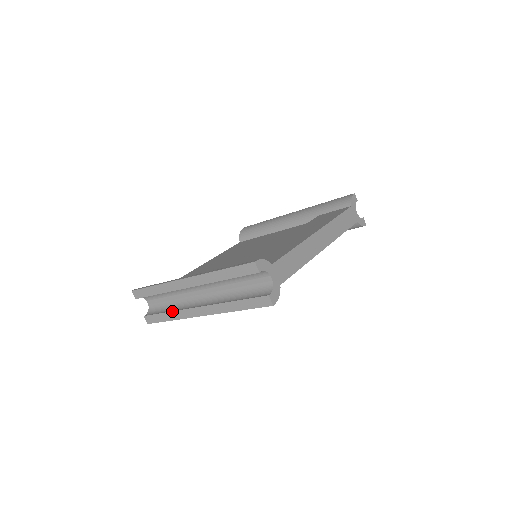
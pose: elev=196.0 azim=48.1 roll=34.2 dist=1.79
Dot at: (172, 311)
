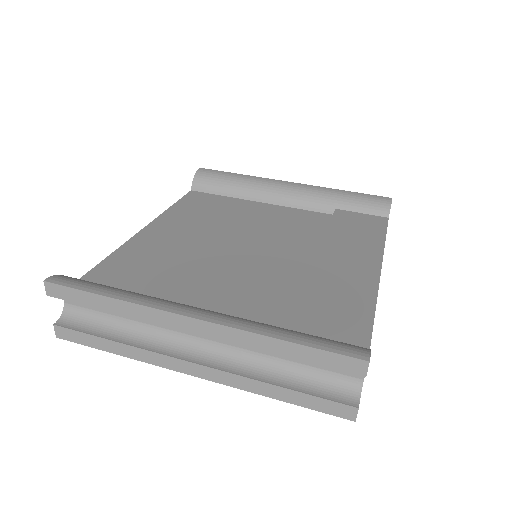
Dot at: (128, 345)
